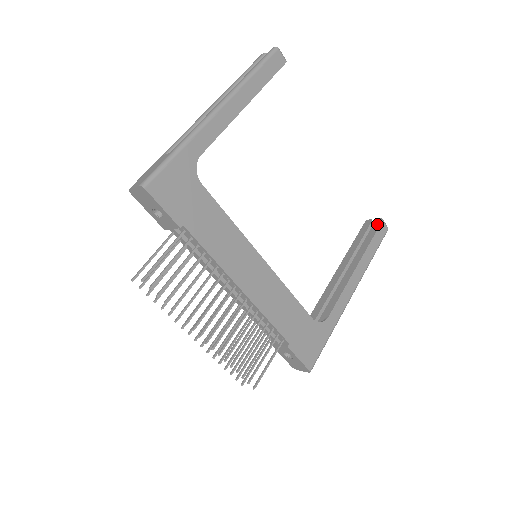
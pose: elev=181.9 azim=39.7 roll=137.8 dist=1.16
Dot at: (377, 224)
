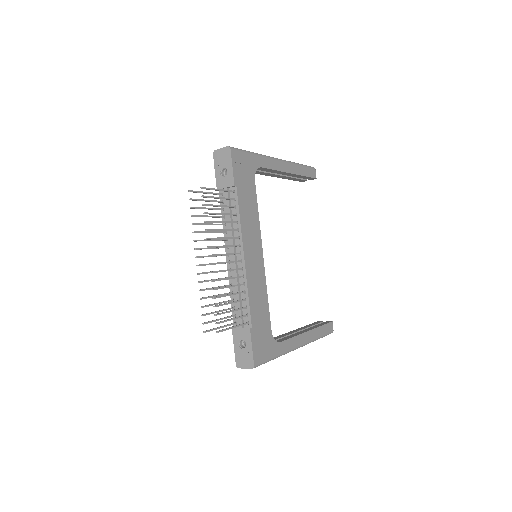
Dot at: (327, 322)
